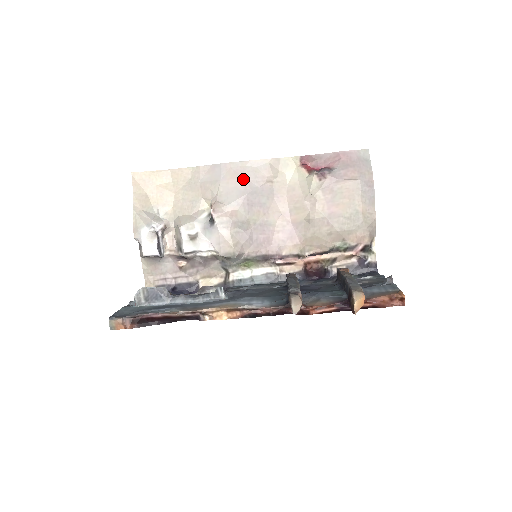
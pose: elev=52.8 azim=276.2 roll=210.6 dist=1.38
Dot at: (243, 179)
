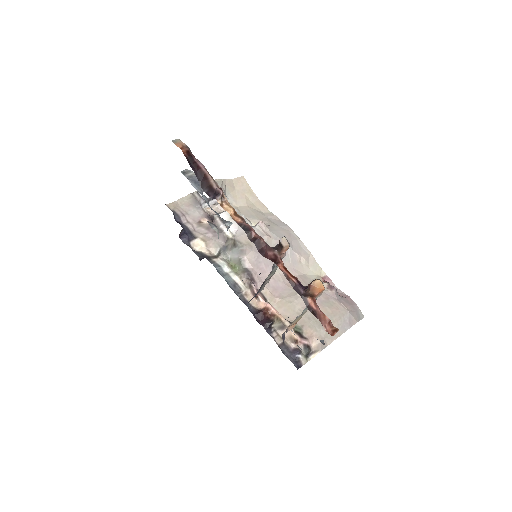
Dot at: (291, 239)
